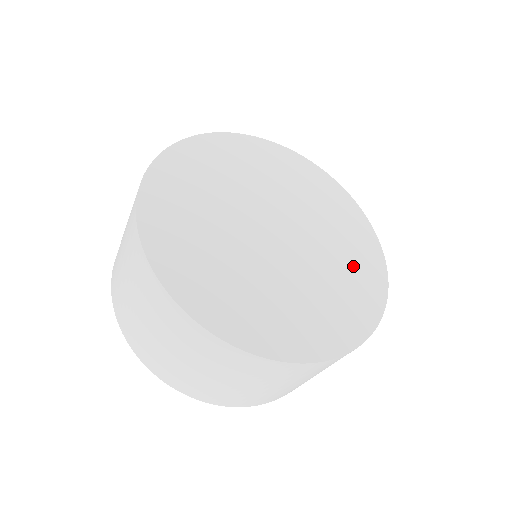
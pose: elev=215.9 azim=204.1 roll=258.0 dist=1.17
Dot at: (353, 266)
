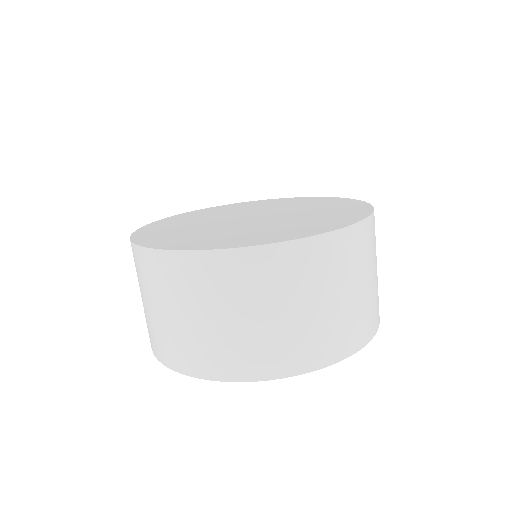
Dot at: (328, 216)
